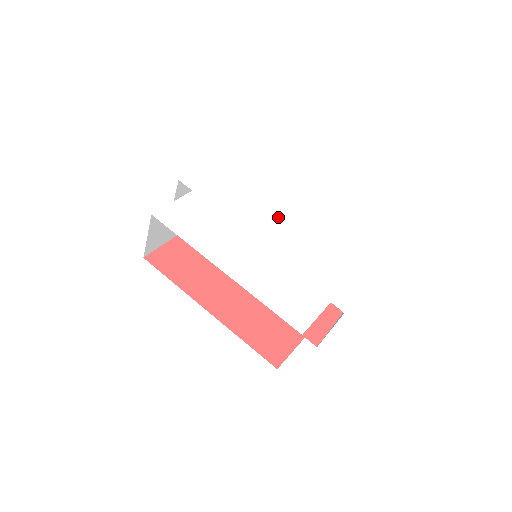
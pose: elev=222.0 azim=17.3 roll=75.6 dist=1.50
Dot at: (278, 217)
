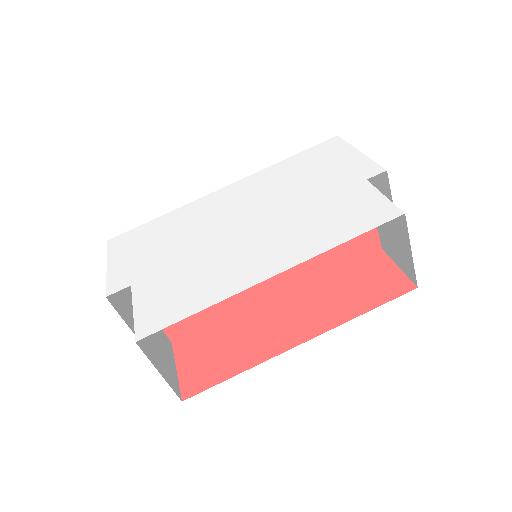
Dot at: (223, 207)
